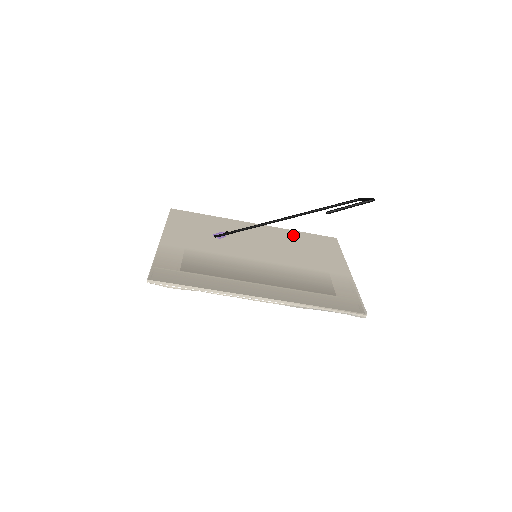
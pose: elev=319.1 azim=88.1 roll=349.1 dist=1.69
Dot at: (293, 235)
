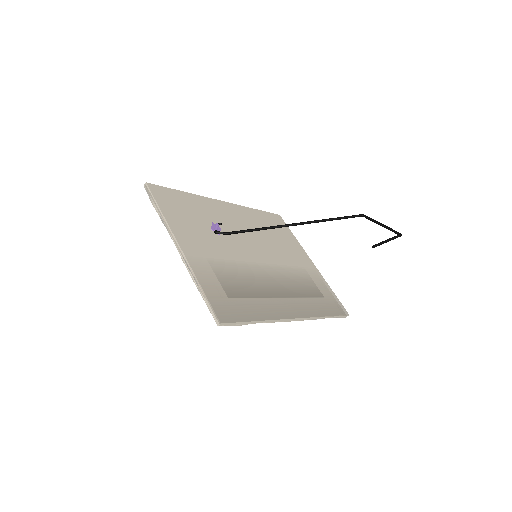
Dot at: (257, 216)
